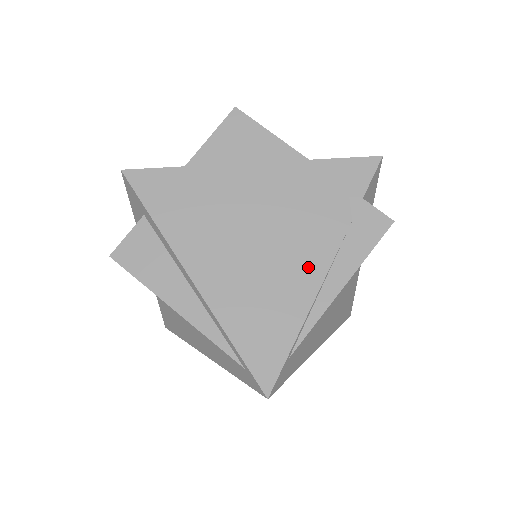
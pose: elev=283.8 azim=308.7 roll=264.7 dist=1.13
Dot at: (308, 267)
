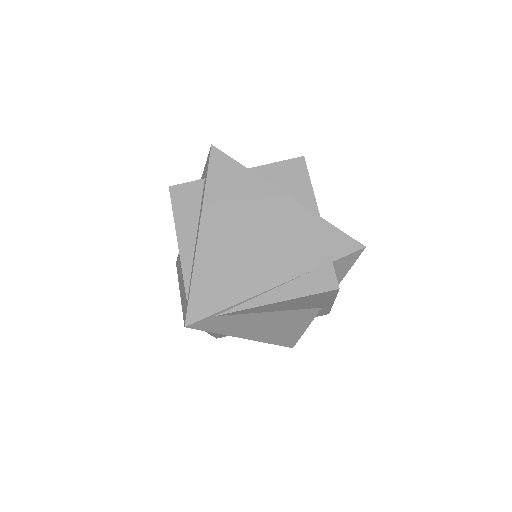
Dot at: (268, 275)
